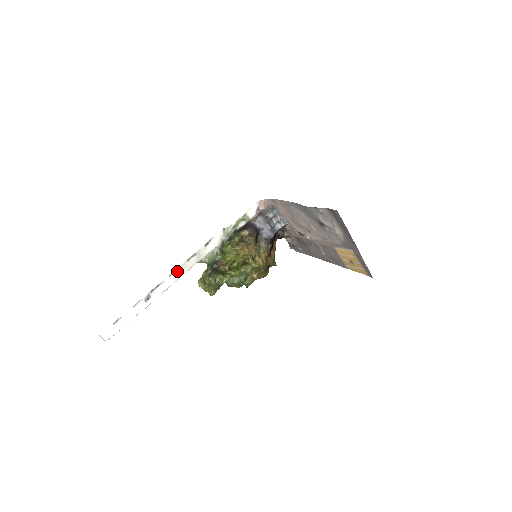
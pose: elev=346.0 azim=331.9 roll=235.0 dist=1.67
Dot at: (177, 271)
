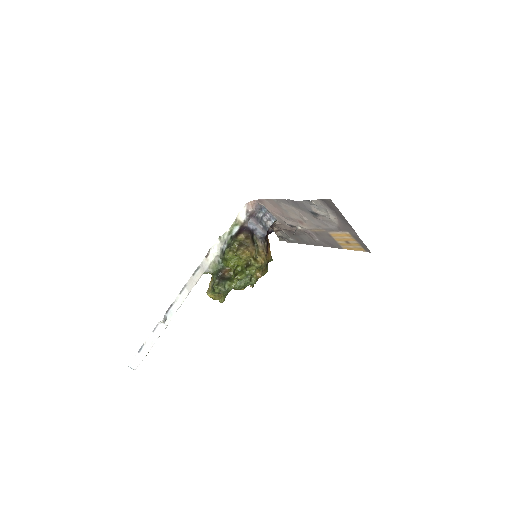
Dot at: (186, 287)
